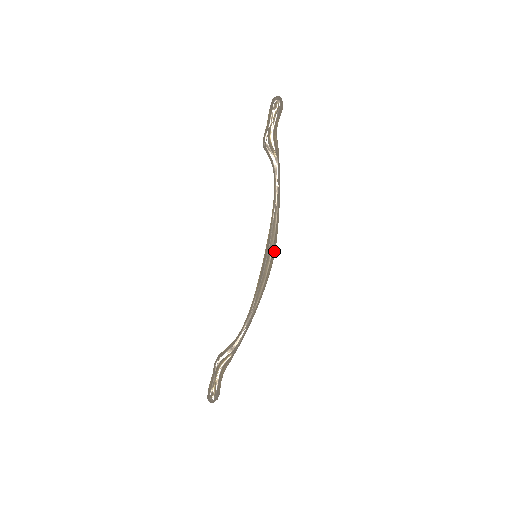
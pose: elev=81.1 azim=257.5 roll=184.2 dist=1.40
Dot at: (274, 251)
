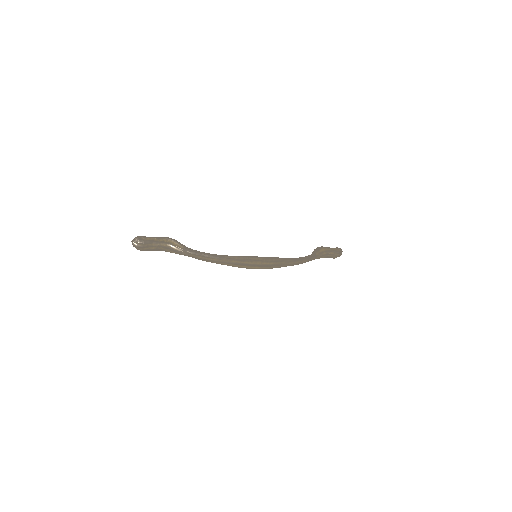
Dot at: (267, 264)
